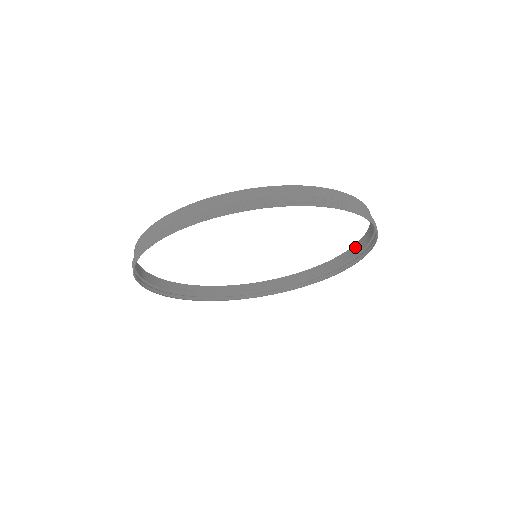
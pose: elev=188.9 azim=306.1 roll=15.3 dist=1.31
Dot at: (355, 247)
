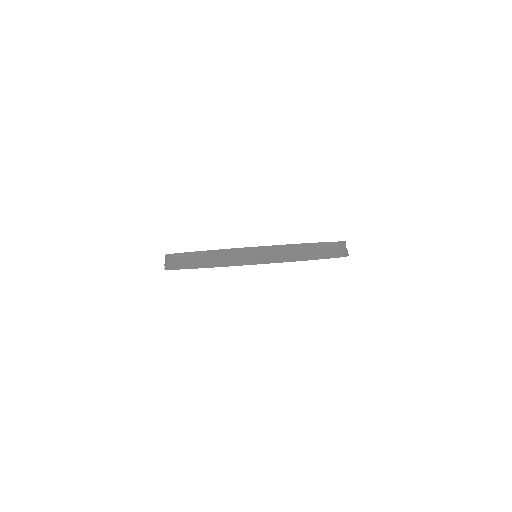
Dot at: occluded
